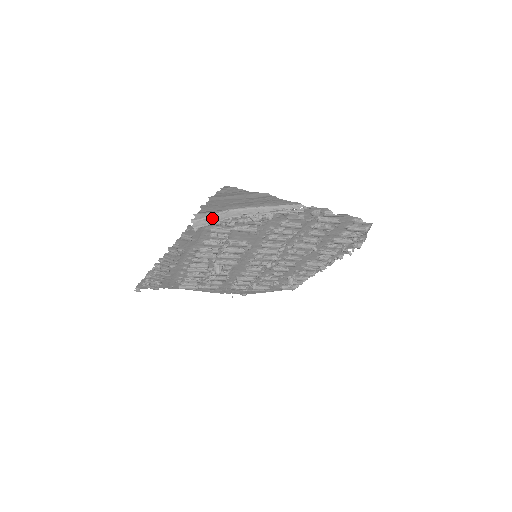
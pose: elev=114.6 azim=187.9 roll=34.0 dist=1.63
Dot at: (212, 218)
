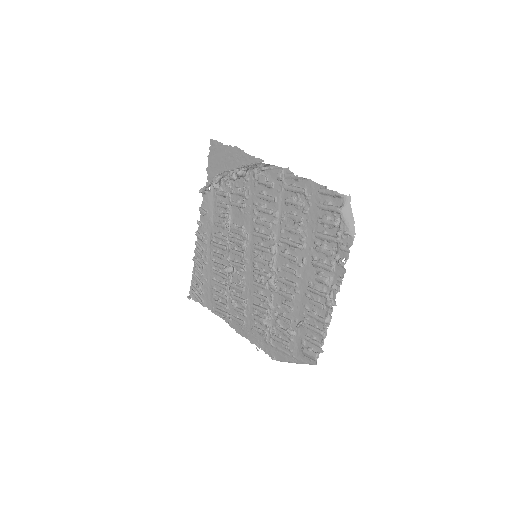
Dot at: occluded
